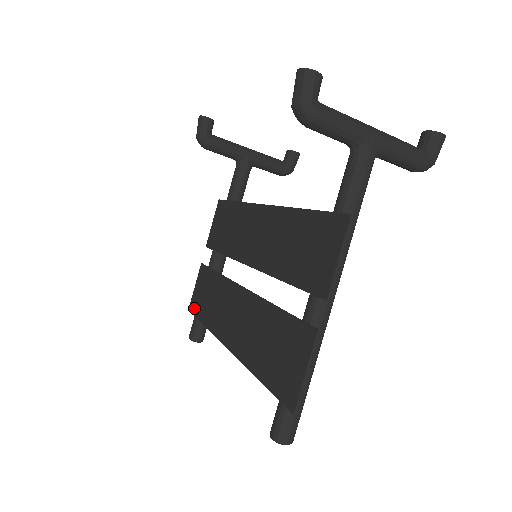
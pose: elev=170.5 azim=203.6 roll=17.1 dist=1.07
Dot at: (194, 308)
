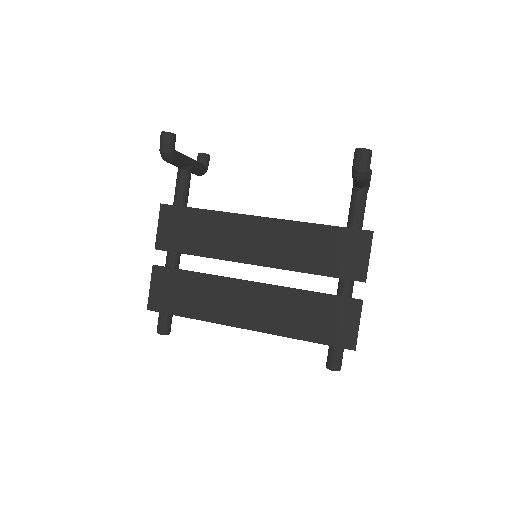
Dot at: (161, 307)
